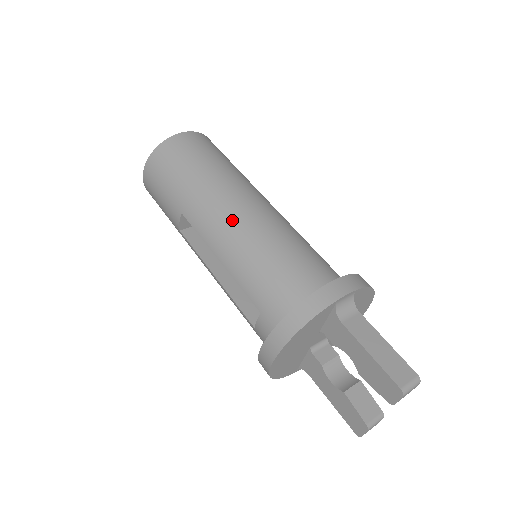
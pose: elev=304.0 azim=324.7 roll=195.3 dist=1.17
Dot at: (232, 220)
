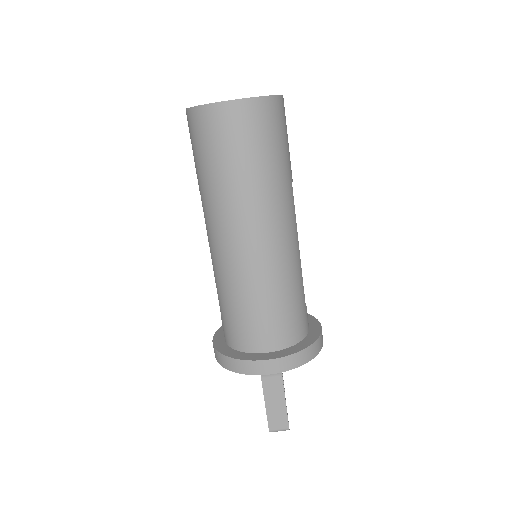
Dot at: (228, 250)
